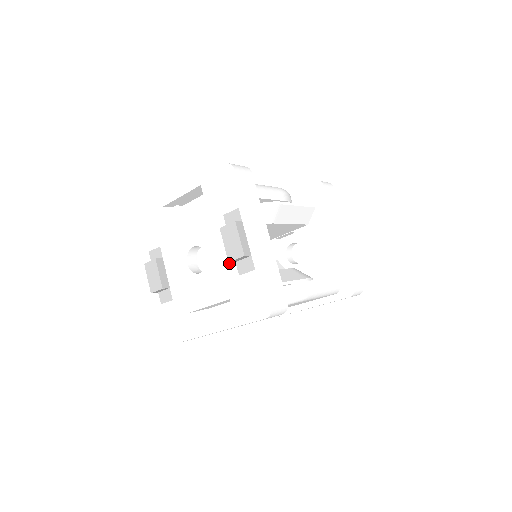
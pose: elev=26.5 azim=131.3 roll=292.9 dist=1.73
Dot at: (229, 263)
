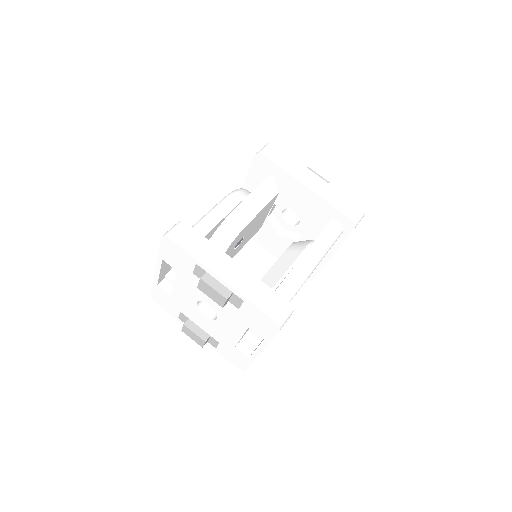
Dot at: (226, 304)
